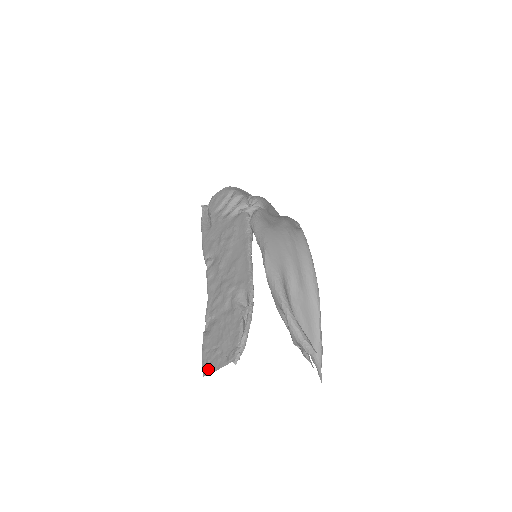
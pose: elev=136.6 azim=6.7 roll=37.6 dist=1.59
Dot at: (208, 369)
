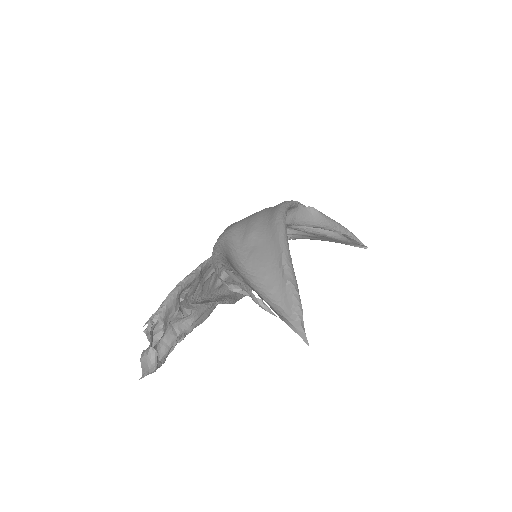
Dot at: (141, 364)
